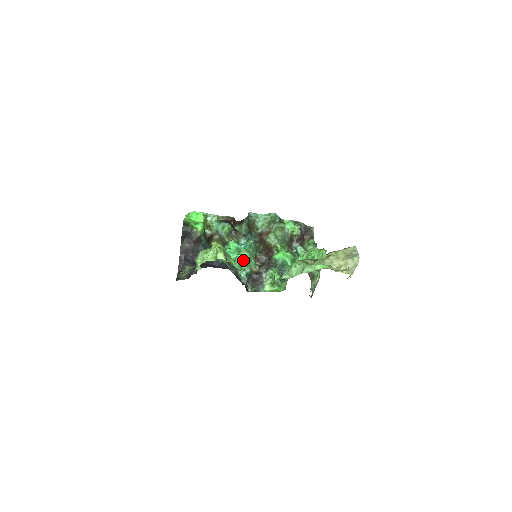
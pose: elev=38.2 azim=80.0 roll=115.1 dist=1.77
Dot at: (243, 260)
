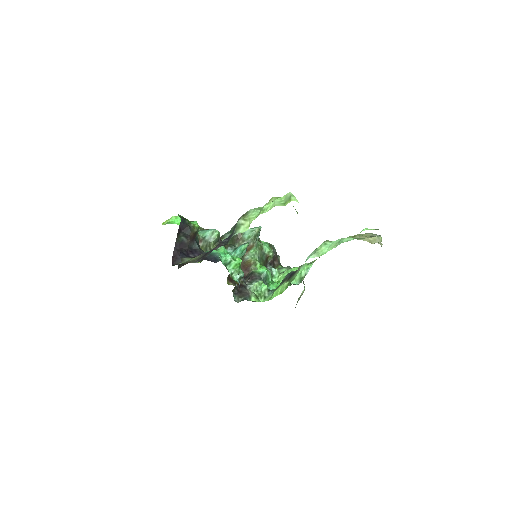
Dot at: (240, 261)
